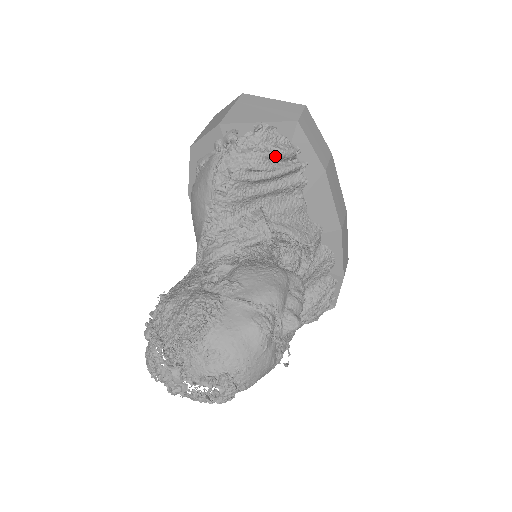
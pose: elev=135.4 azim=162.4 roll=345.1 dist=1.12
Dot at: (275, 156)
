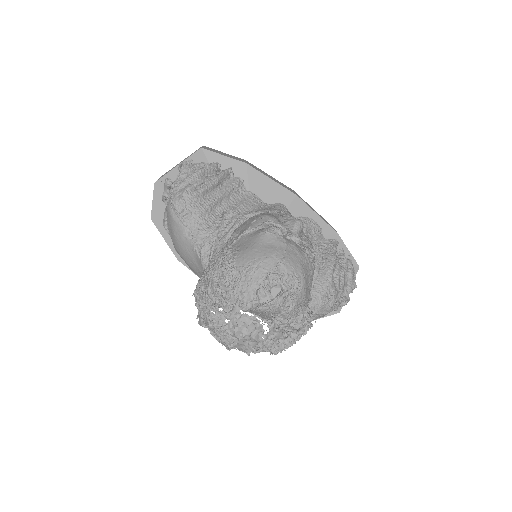
Dot at: (203, 171)
